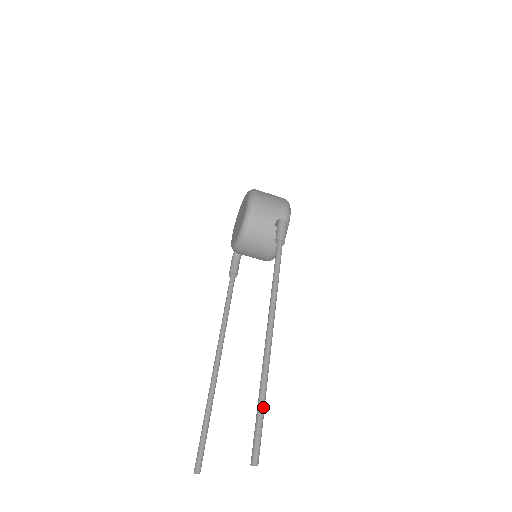
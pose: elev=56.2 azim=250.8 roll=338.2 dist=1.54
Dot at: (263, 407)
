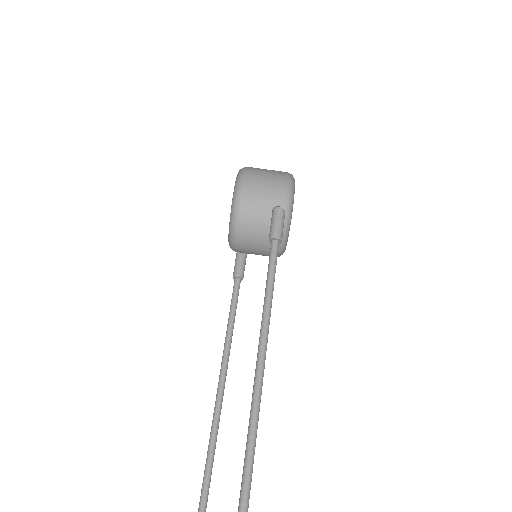
Dot at: (247, 490)
